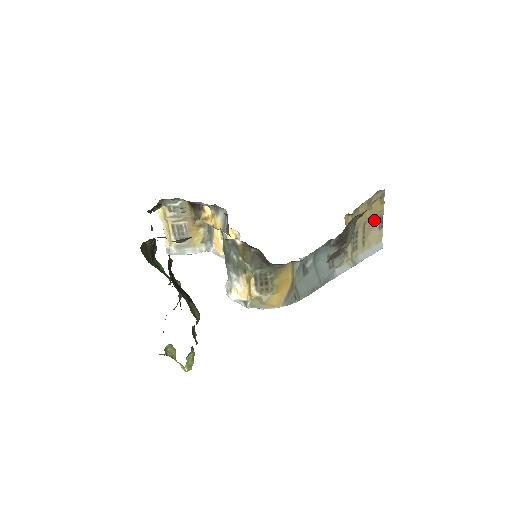
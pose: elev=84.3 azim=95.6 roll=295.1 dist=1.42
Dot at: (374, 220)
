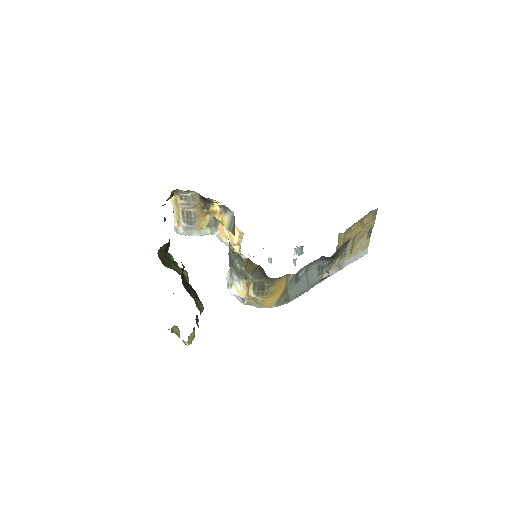
Dot at: (364, 232)
